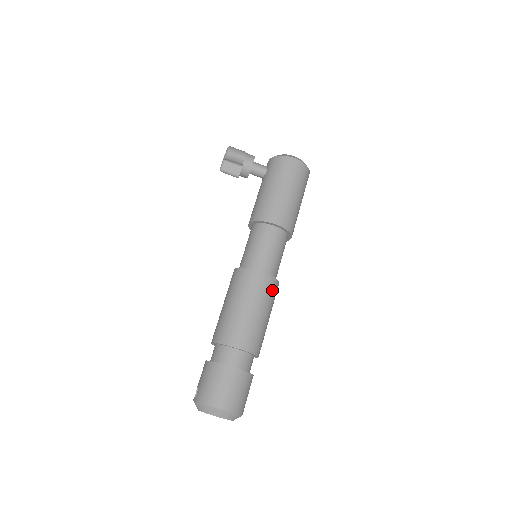
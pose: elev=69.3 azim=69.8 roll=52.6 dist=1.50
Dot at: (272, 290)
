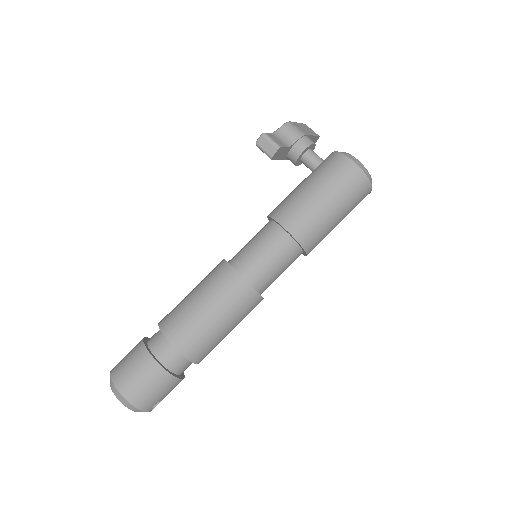
Dot at: (244, 301)
